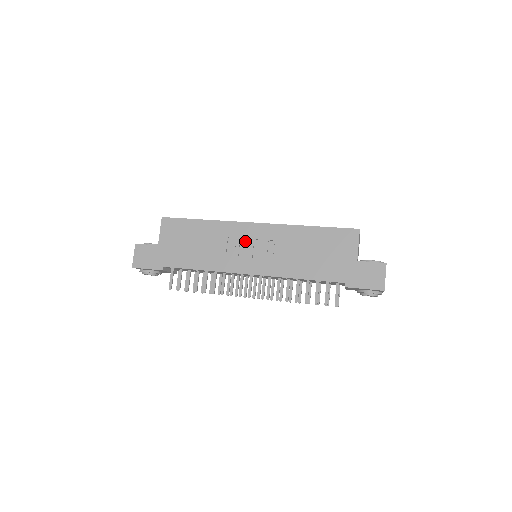
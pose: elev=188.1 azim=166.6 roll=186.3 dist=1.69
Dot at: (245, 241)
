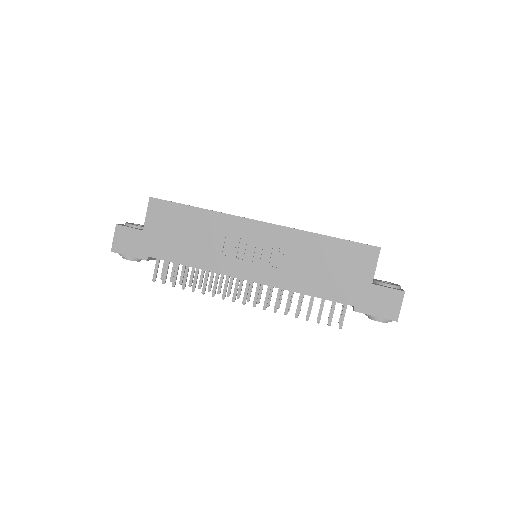
Dot at: (246, 241)
